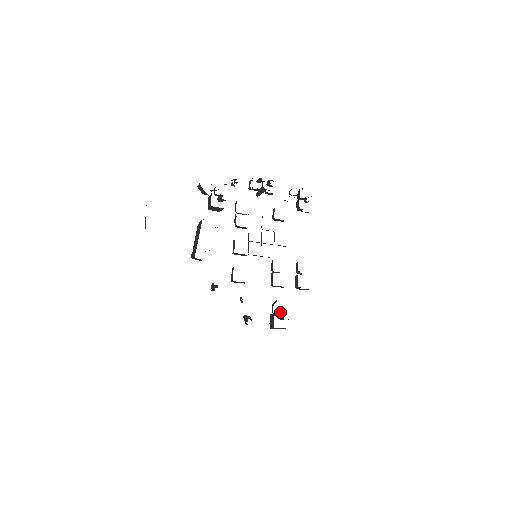
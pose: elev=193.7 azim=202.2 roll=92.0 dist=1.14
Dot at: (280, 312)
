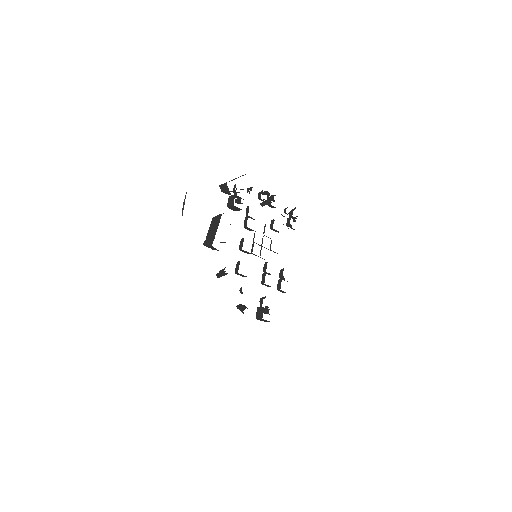
Dot at: (266, 307)
